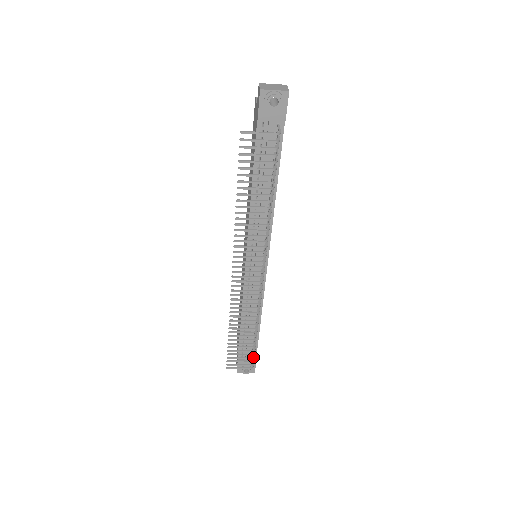
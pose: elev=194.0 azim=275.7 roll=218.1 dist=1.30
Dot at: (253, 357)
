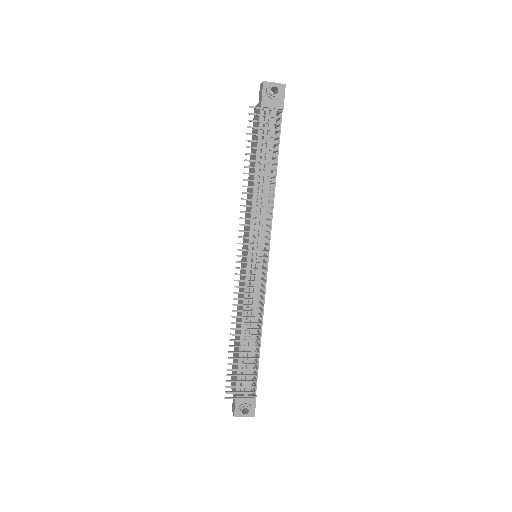
Dot at: (255, 380)
